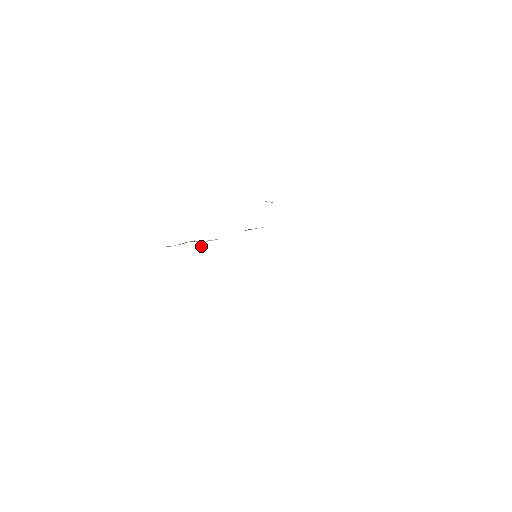
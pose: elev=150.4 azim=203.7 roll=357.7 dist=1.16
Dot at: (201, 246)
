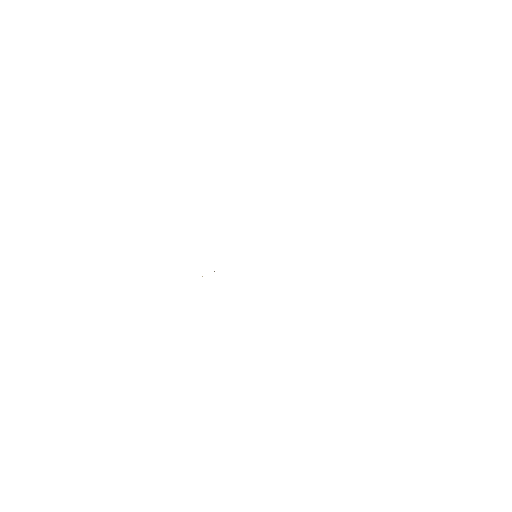
Dot at: occluded
